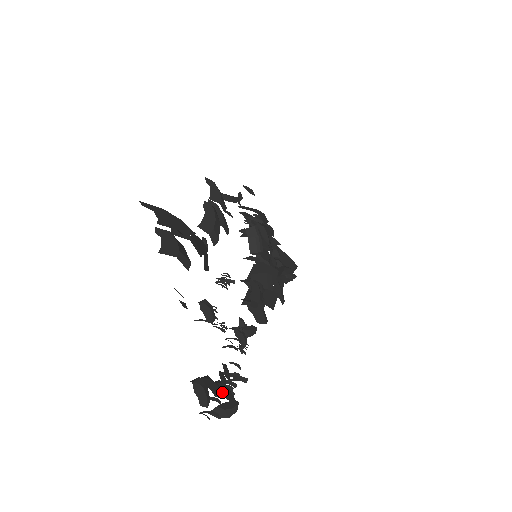
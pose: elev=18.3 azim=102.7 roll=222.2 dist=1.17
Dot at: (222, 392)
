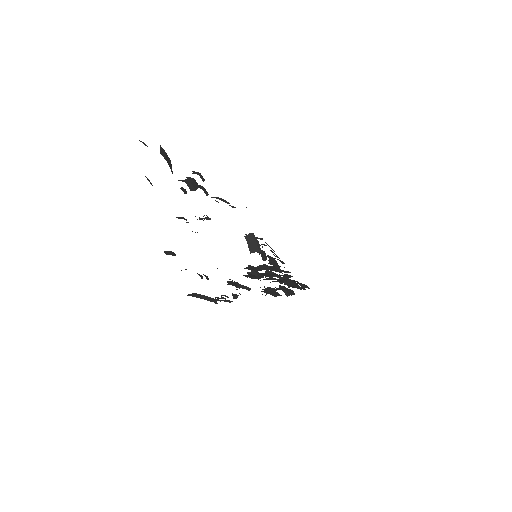
Dot at: occluded
